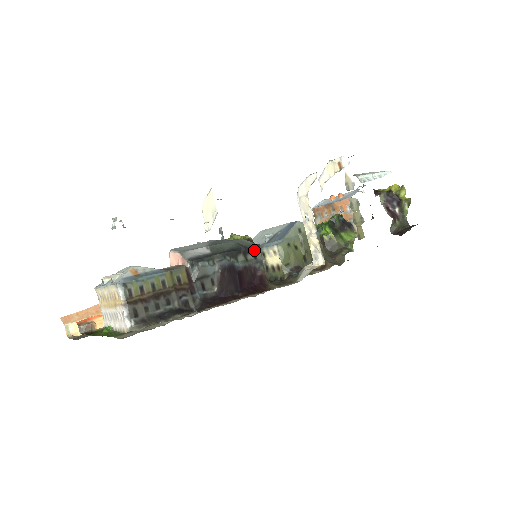
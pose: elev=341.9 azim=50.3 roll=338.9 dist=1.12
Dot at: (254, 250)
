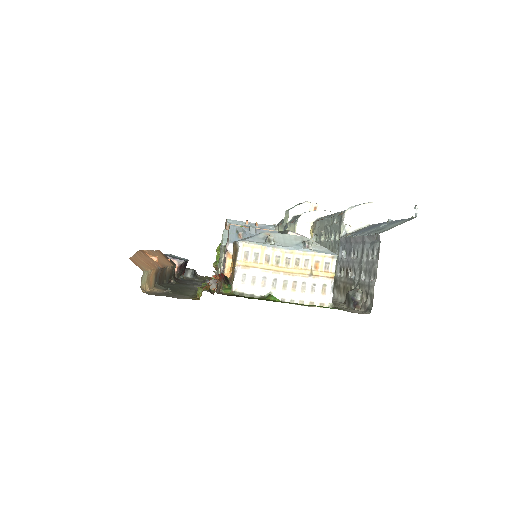
Dot at: occluded
